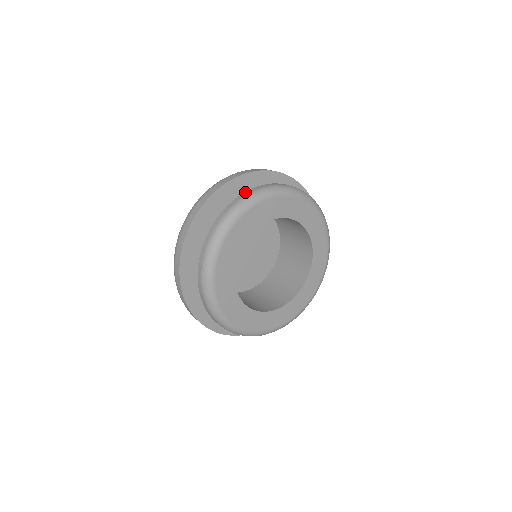
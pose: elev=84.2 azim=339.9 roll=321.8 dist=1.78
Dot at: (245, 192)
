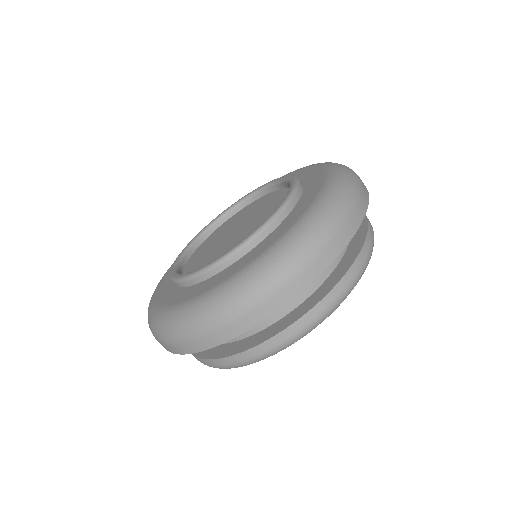
Dot at: (325, 299)
